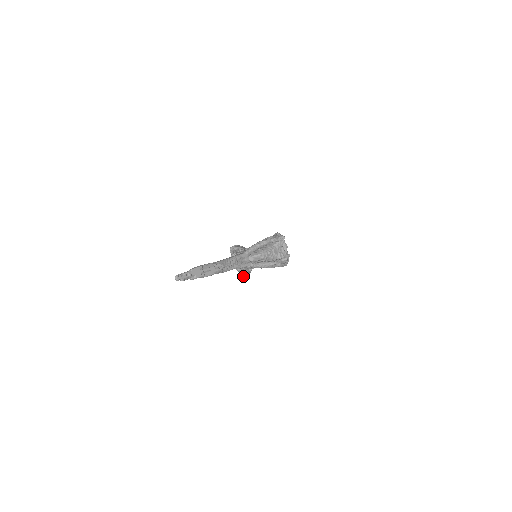
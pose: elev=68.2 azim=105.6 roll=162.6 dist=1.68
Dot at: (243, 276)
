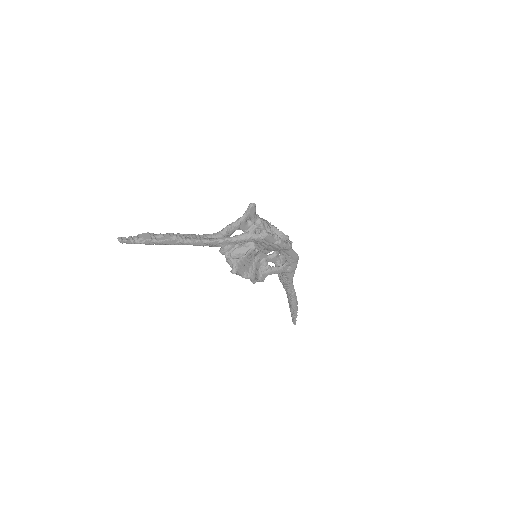
Dot at: (234, 266)
